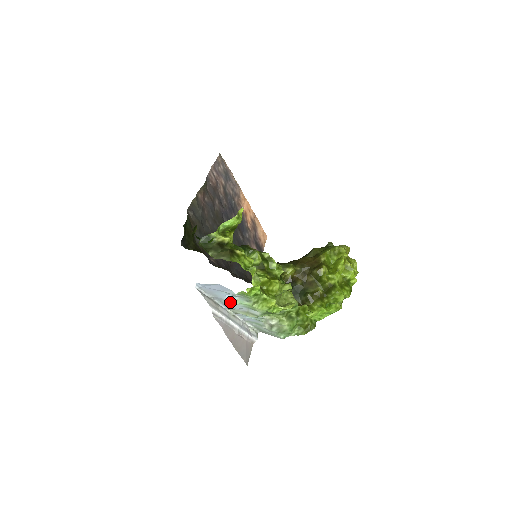
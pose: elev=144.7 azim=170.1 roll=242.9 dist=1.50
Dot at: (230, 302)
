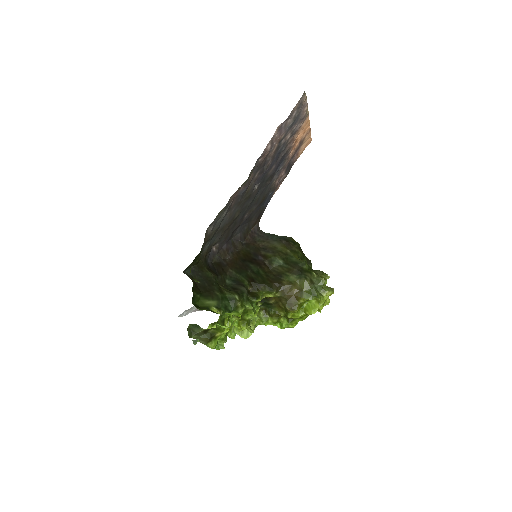
Dot at: occluded
